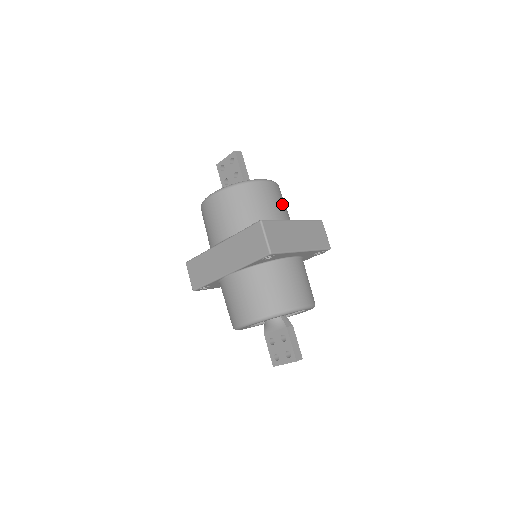
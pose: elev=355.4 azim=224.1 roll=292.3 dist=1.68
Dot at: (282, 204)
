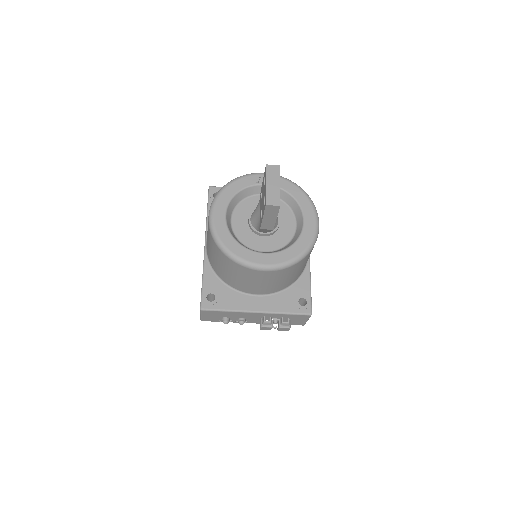
Dot at: occluded
